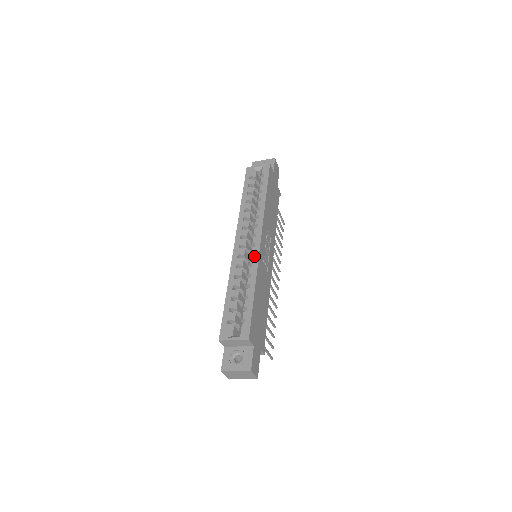
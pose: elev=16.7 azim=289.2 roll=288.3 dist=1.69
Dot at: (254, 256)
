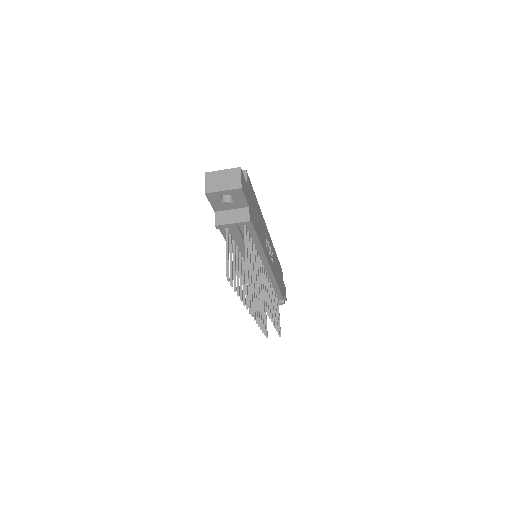
Dot at: occluded
